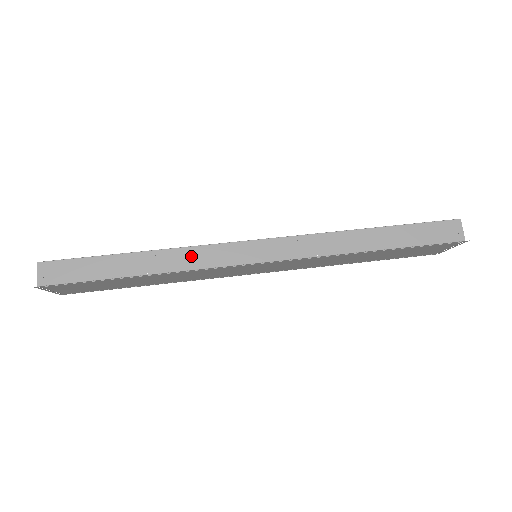
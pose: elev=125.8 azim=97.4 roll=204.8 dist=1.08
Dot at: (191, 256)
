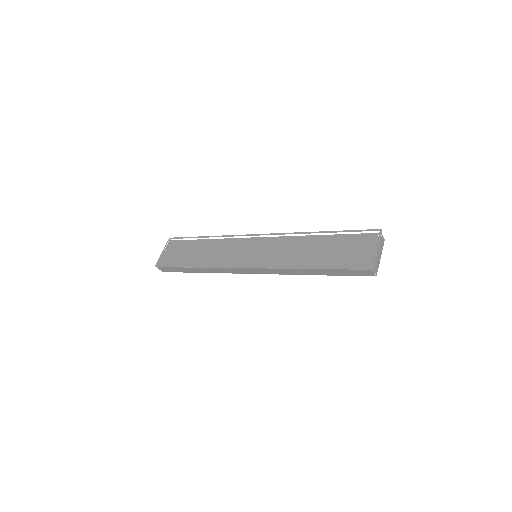
Dot at: occluded
